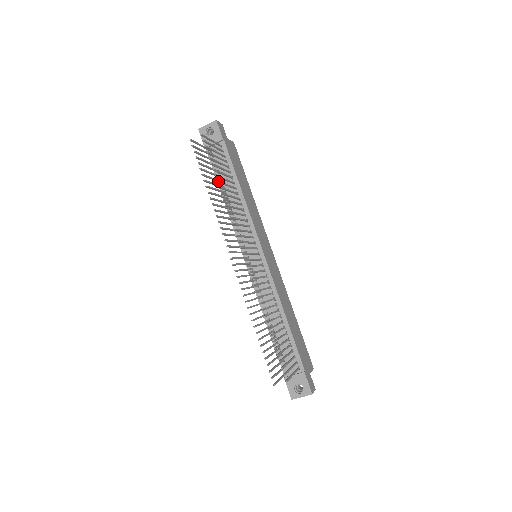
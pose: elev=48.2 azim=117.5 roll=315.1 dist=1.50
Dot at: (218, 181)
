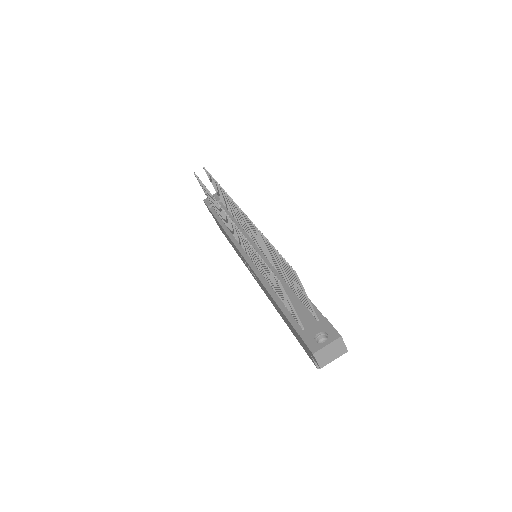
Dot at: (216, 181)
